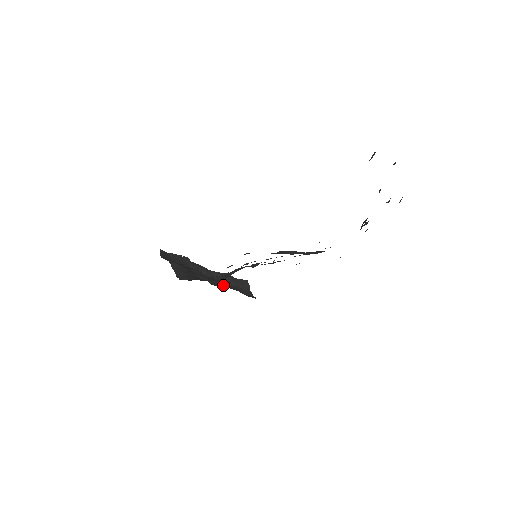
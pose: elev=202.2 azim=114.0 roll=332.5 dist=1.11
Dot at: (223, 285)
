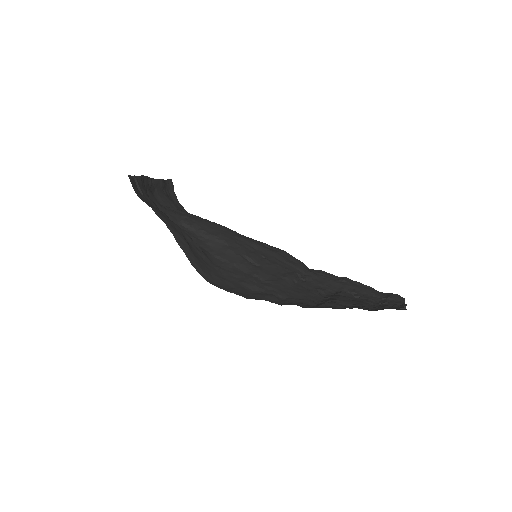
Dot at: (168, 204)
